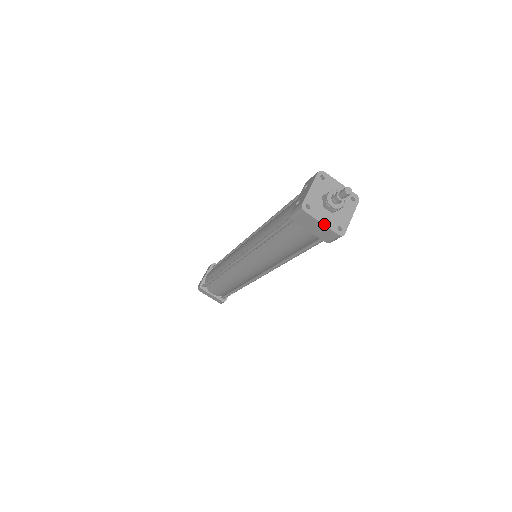
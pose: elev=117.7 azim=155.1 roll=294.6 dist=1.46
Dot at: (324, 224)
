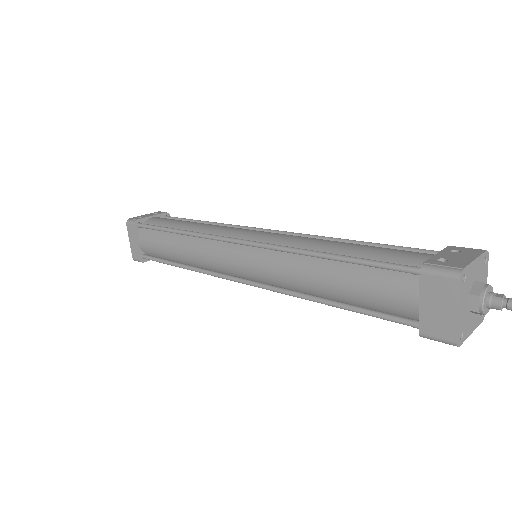
Dot at: (459, 315)
